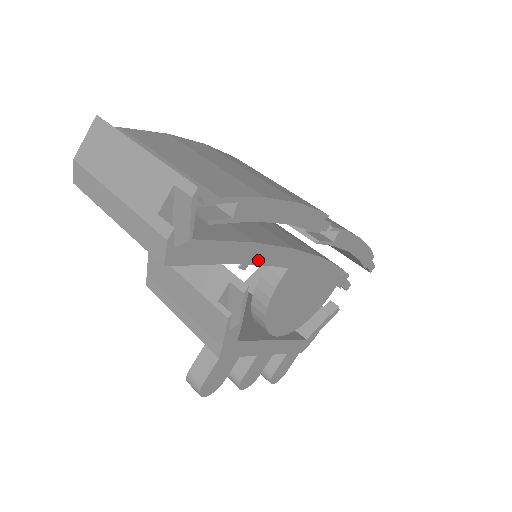
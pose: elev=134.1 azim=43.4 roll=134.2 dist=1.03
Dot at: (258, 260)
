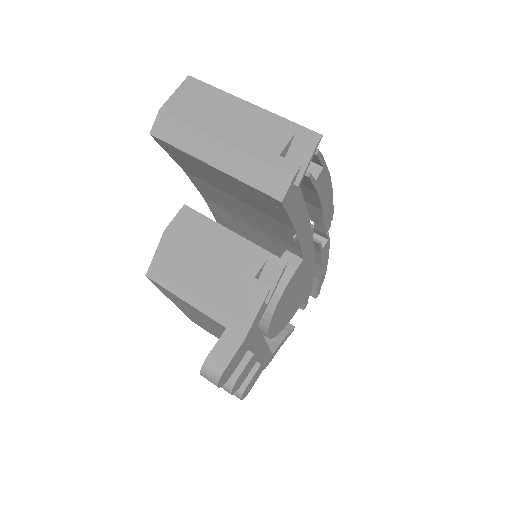
Dot at: (301, 237)
